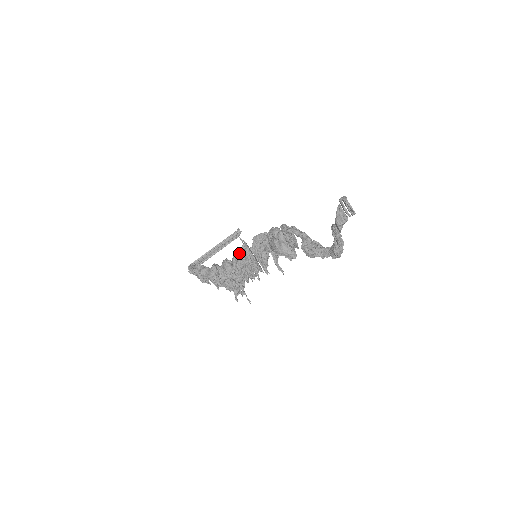
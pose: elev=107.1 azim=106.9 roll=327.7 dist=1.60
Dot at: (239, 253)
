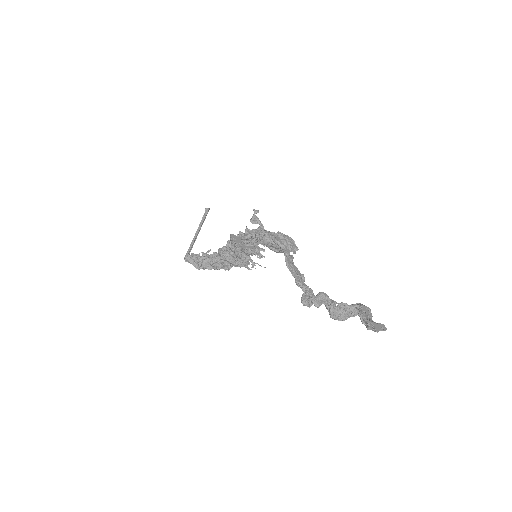
Dot at: (231, 245)
